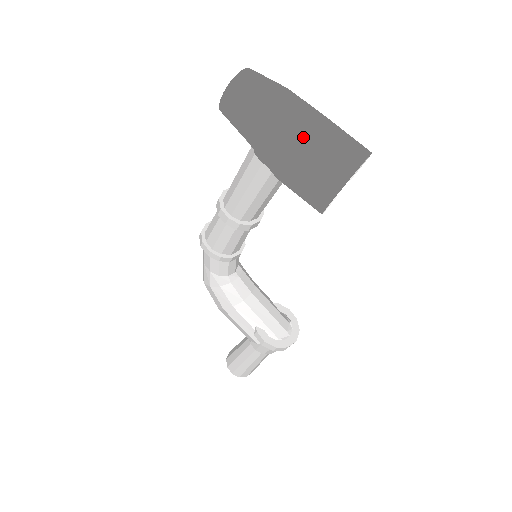
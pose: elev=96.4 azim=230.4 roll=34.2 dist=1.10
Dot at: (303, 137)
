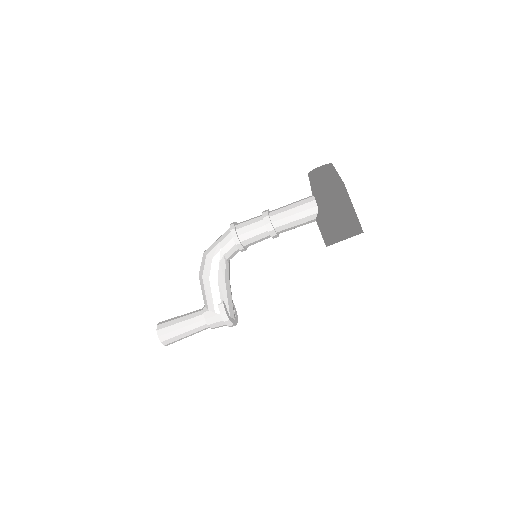
Dot at: (348, 206)
